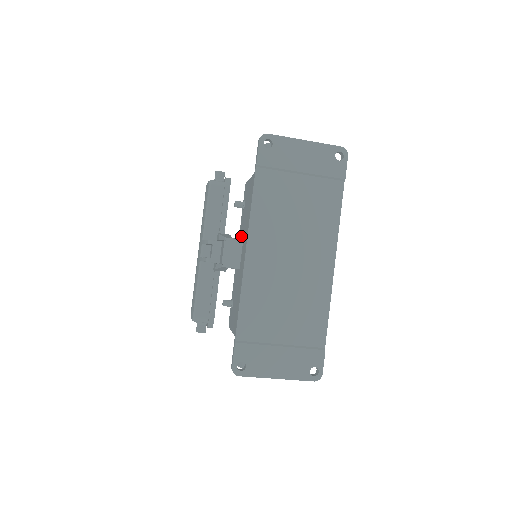
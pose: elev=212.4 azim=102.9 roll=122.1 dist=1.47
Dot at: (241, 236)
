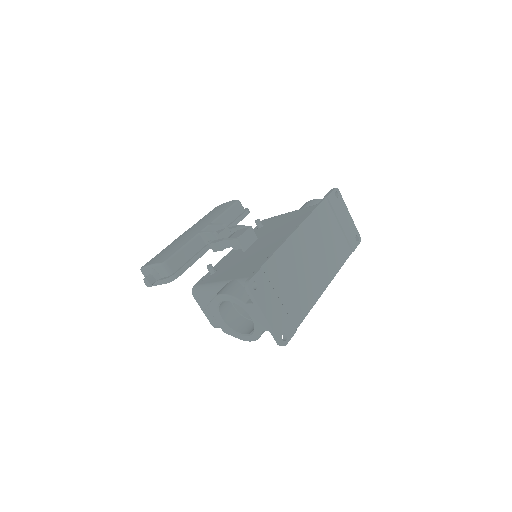
Dot at: occluded
